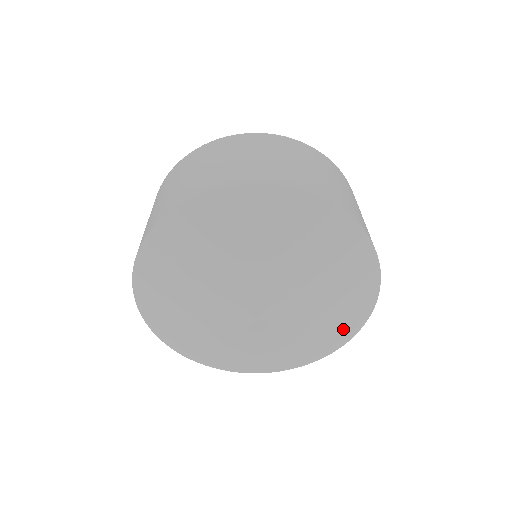
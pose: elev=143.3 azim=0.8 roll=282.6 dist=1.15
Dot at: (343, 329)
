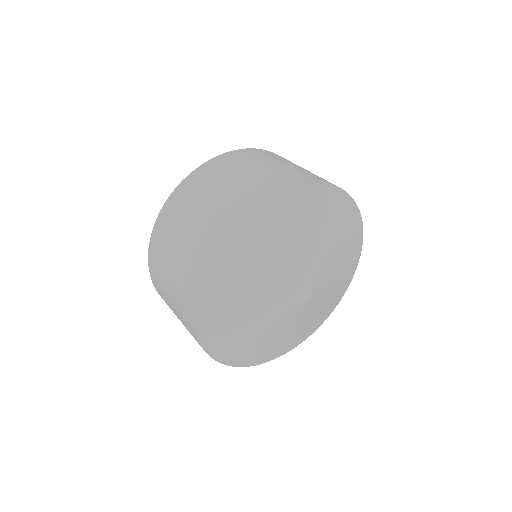
Dot at: (306, 333)
